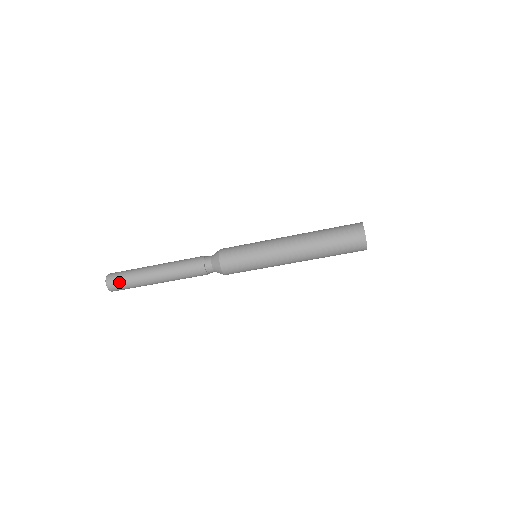
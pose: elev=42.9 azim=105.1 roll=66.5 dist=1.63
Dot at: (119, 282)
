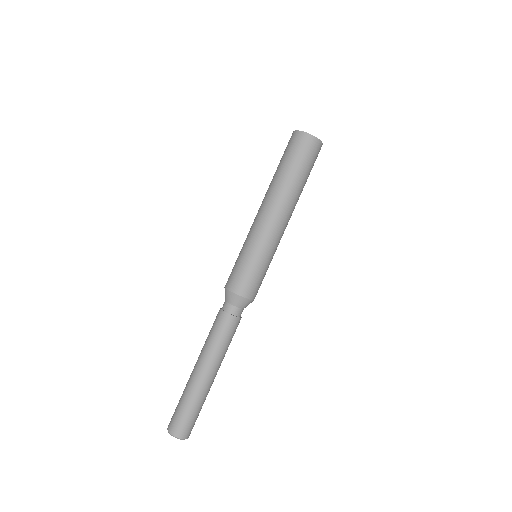
Dot at: (187, 422)
